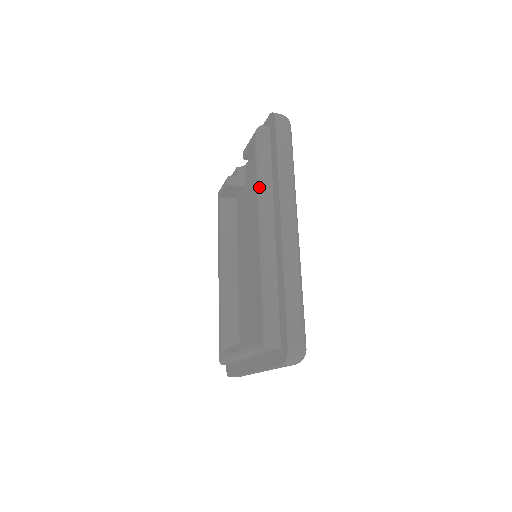
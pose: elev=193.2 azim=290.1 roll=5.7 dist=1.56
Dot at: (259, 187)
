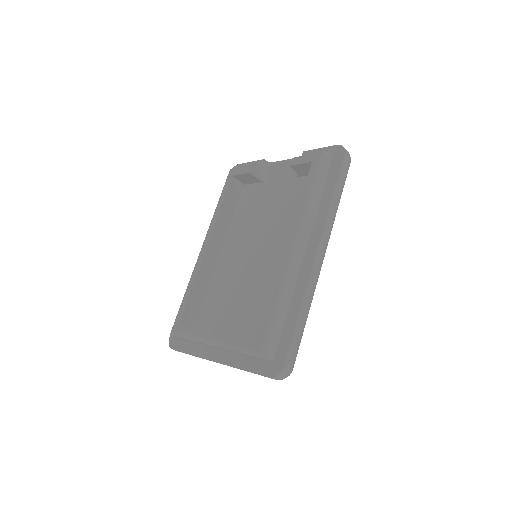
Dot at: (307, 208)
